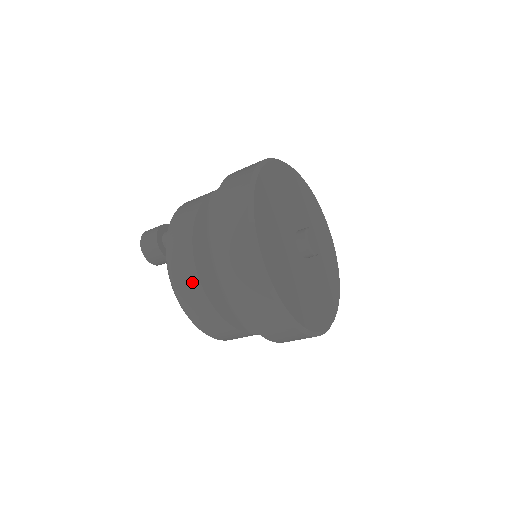
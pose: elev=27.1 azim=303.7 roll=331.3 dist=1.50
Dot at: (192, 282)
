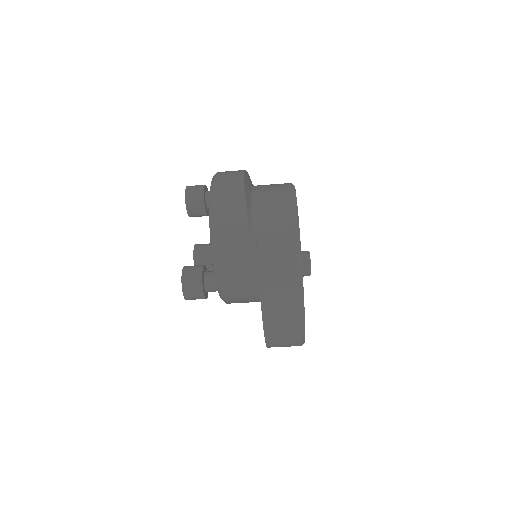
Dot at: (236, 173)
